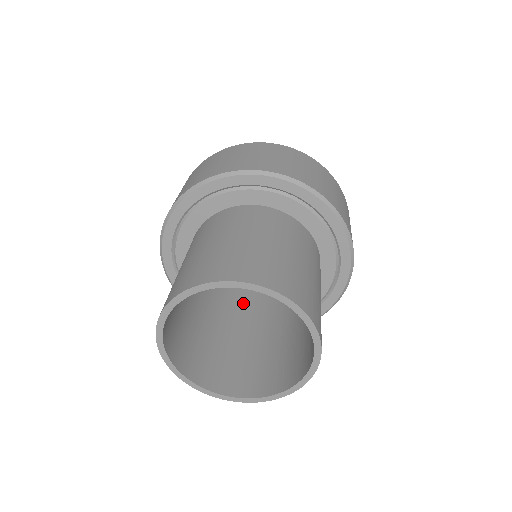
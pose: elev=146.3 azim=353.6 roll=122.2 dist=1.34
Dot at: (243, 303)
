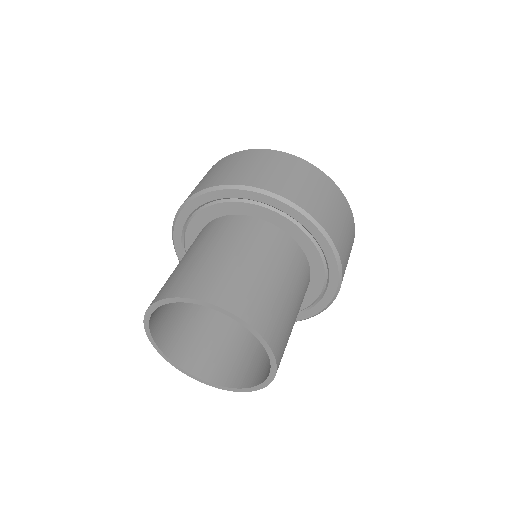
Dot at: occluded
